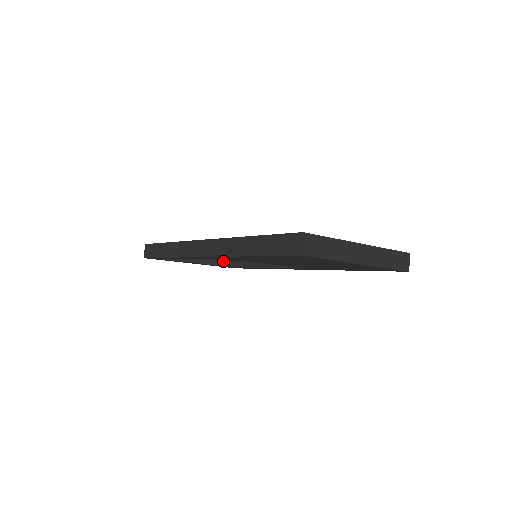
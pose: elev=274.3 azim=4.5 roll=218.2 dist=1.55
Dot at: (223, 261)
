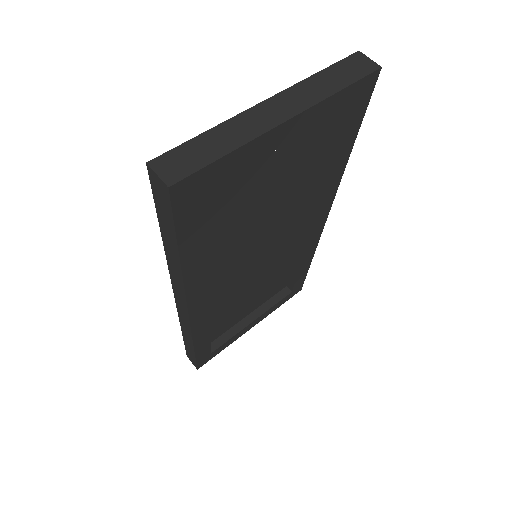
Dot at: (276, 296)
